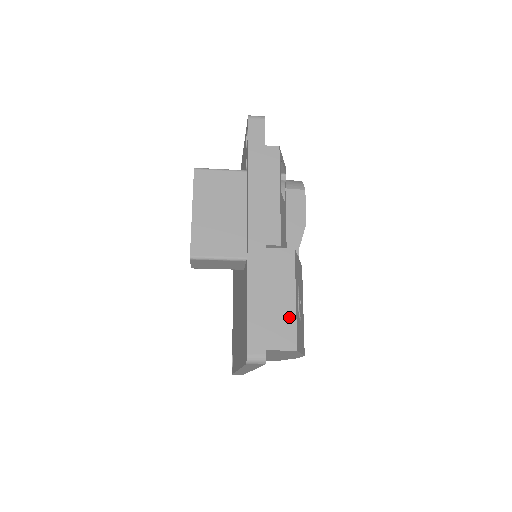
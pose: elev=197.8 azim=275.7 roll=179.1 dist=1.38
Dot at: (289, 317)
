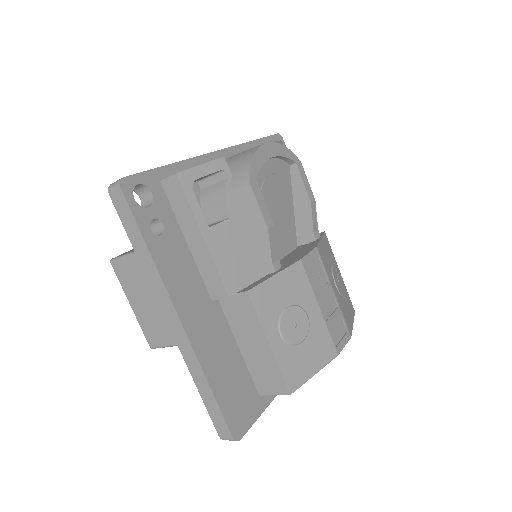
Dot at: (271, 364)
